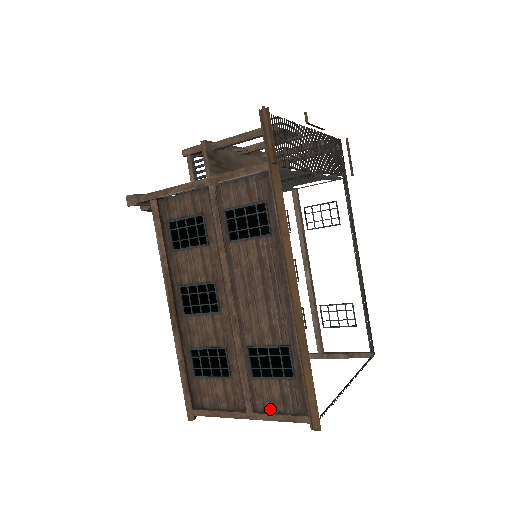
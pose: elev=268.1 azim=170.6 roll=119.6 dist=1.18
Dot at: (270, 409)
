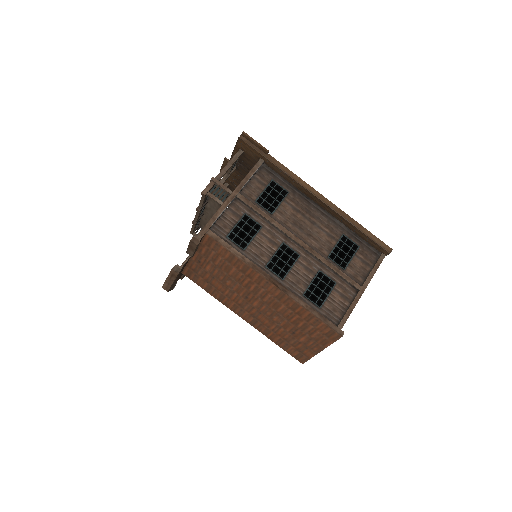
Dot at: (365, 275)
